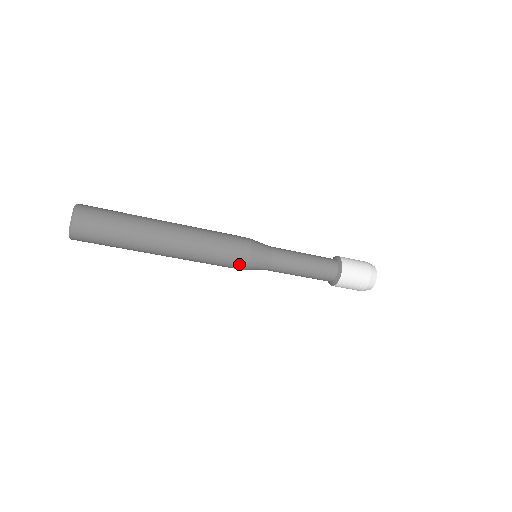
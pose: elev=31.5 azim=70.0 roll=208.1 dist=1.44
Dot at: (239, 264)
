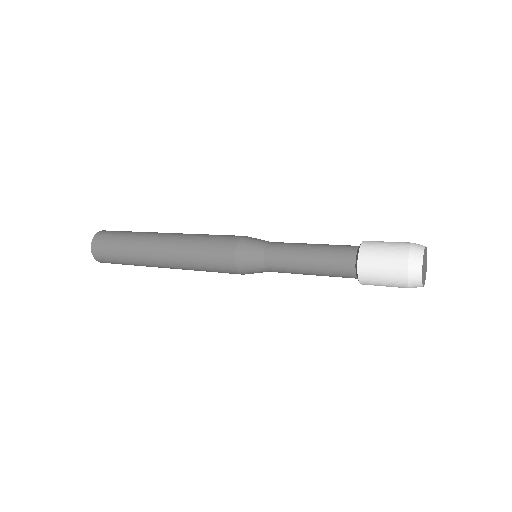
Dot at: (229, 269)
